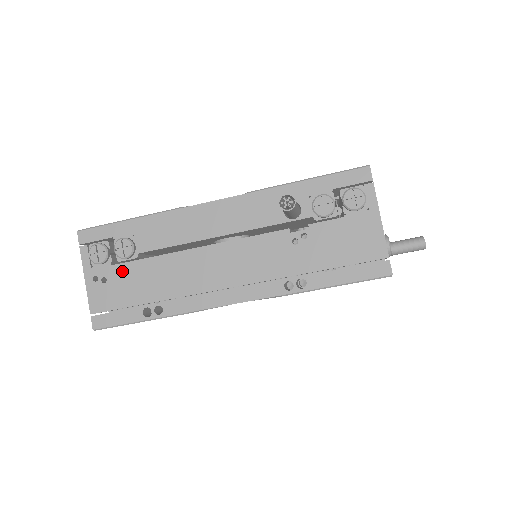
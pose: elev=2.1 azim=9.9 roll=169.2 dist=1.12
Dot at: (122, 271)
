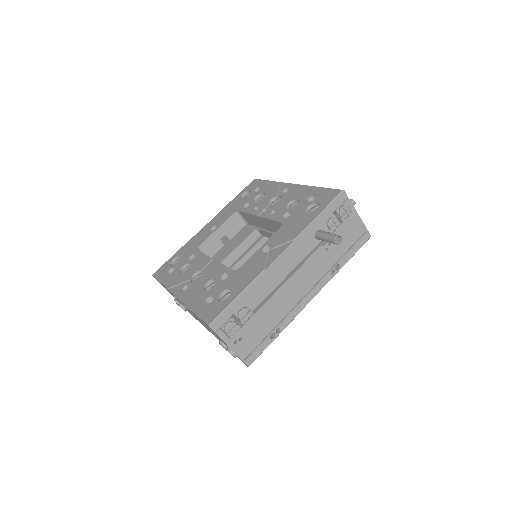
Dot at: (248, 327)
